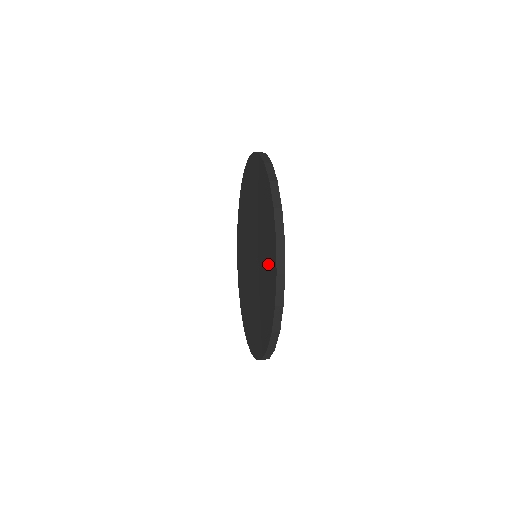
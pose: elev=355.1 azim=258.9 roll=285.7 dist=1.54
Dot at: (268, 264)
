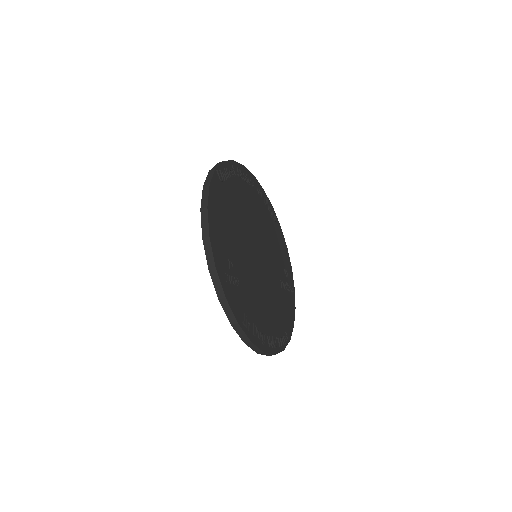
Dot at: occluded
